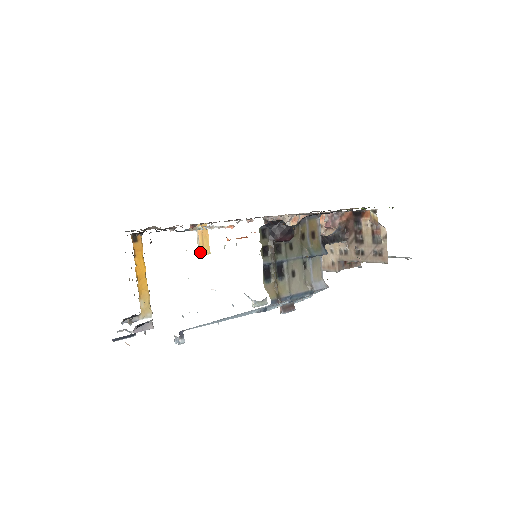
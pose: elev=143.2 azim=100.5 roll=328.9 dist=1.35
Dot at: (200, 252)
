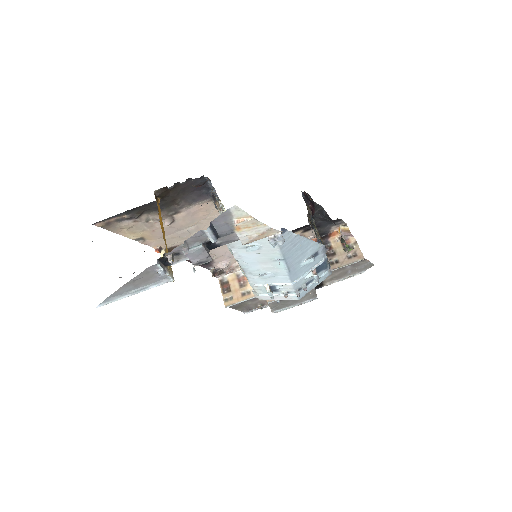
Dot at: occluded
